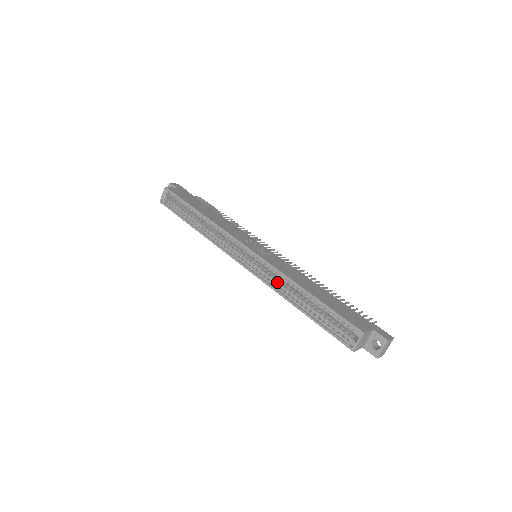
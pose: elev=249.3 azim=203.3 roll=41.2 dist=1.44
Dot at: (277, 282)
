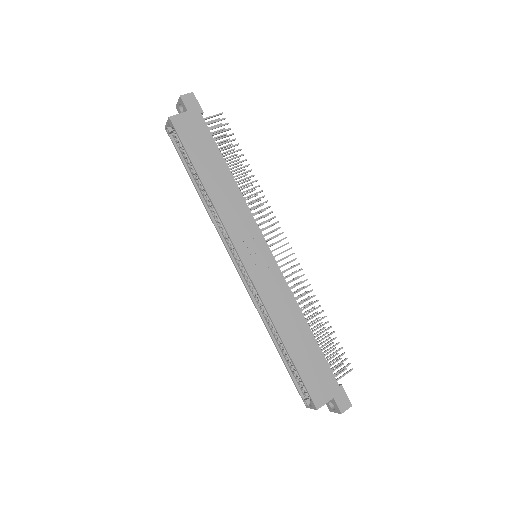
Dot at: (263, 308)
